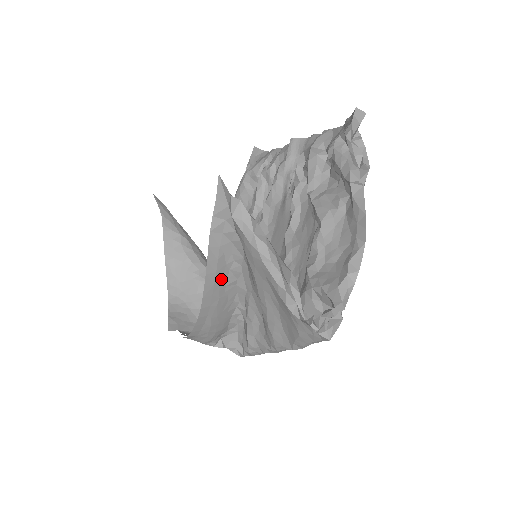
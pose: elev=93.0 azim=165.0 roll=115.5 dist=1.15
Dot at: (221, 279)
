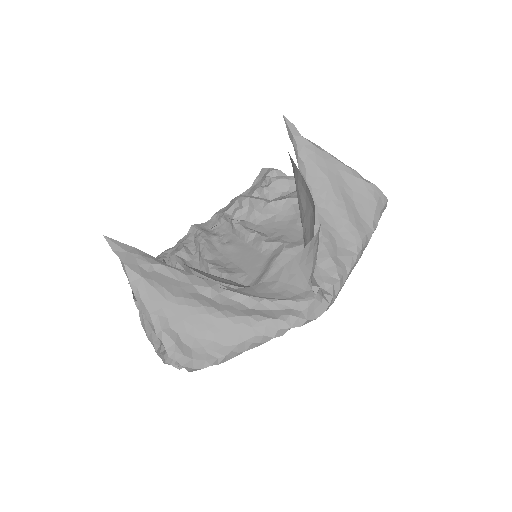
Dot at: occluded
